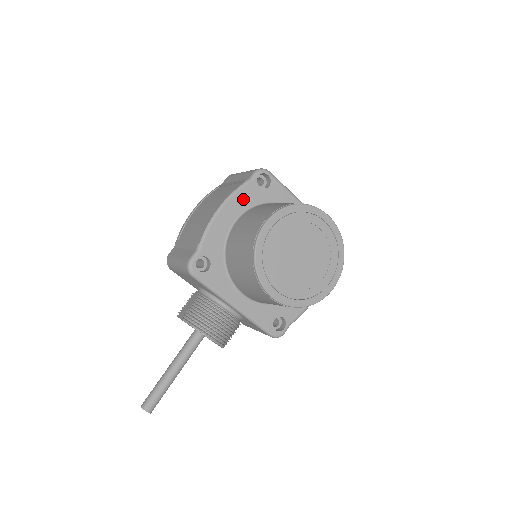
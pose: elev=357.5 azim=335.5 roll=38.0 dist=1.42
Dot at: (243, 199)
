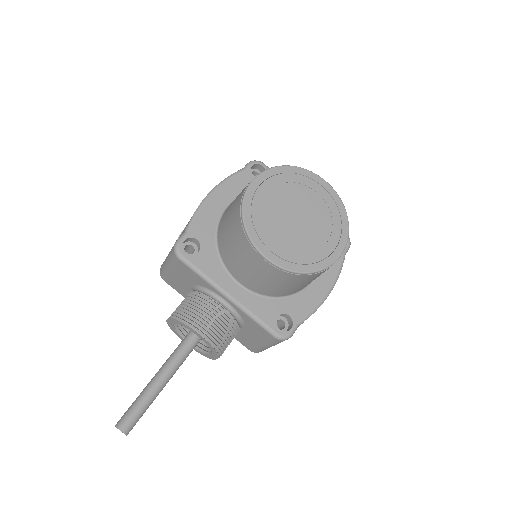
Dot at: (236, 186)
